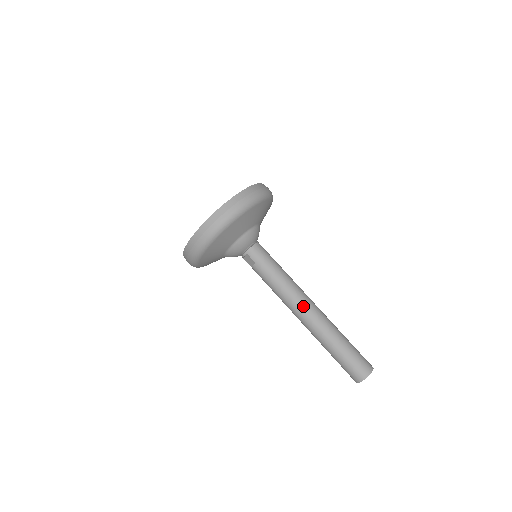
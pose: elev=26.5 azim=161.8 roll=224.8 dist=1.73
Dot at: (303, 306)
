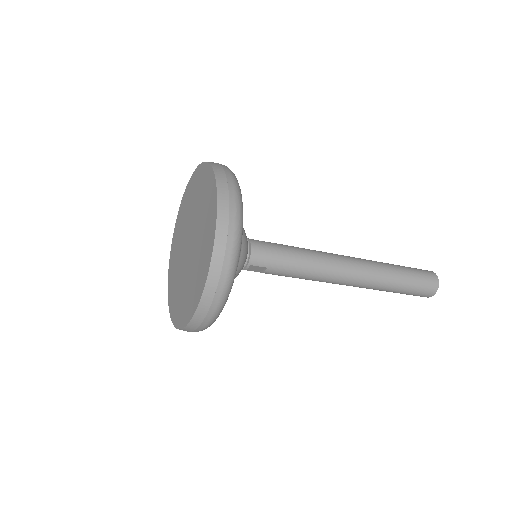
Dot at: (347, 272)
